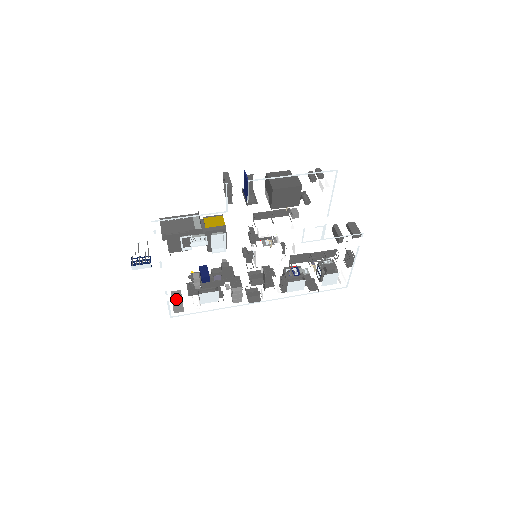
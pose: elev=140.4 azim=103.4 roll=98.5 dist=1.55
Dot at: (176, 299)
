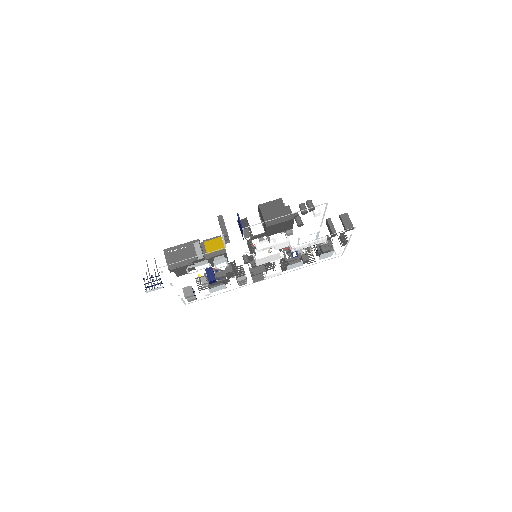
Dot at: (188, 296)
